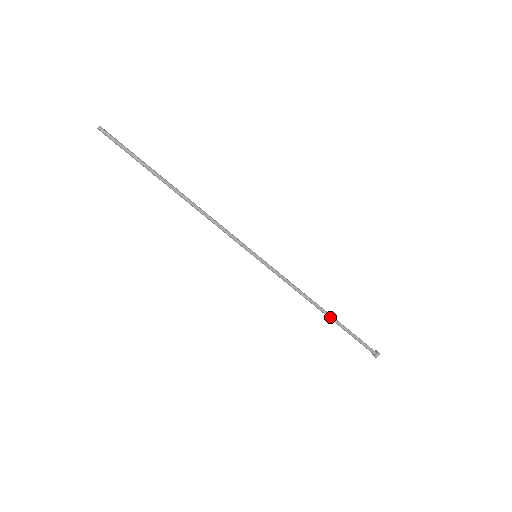
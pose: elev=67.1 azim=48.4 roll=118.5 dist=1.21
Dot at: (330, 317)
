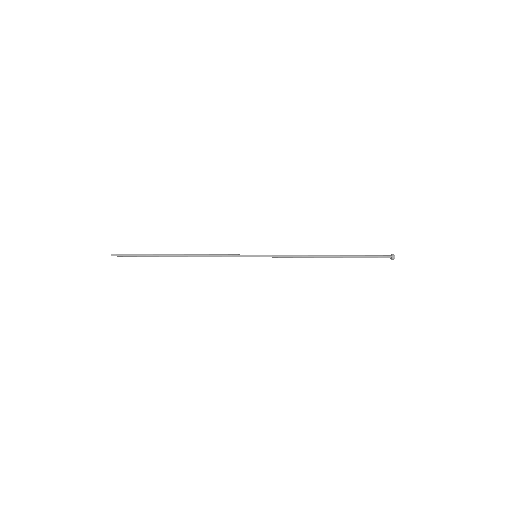
Dot at: (337, 256)
